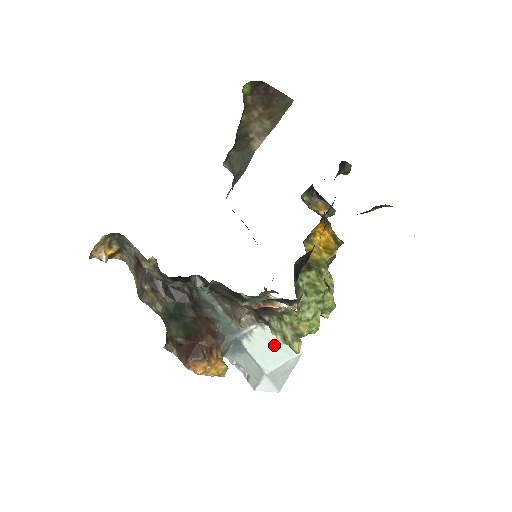
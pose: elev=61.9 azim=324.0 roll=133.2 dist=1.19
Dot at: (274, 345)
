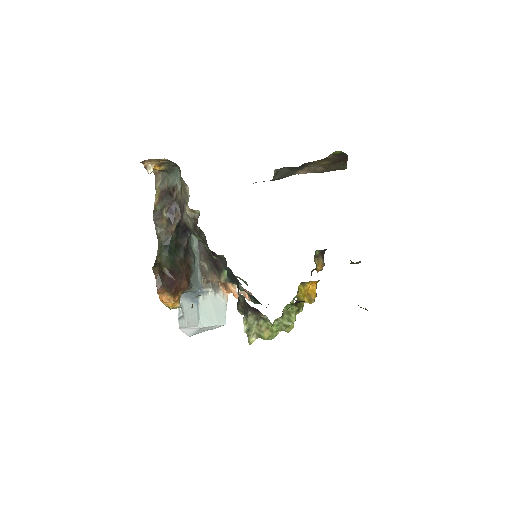
Dot at: (214, 310)
